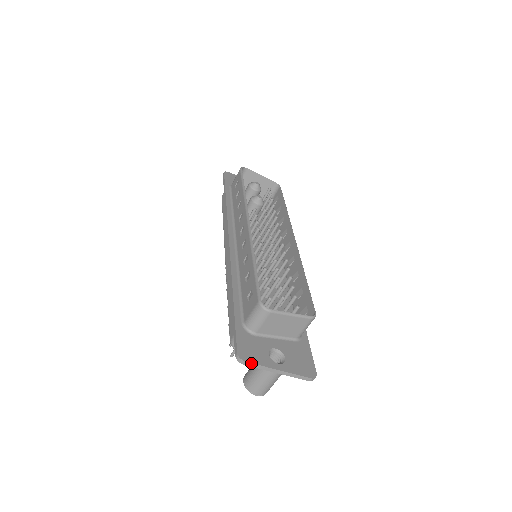
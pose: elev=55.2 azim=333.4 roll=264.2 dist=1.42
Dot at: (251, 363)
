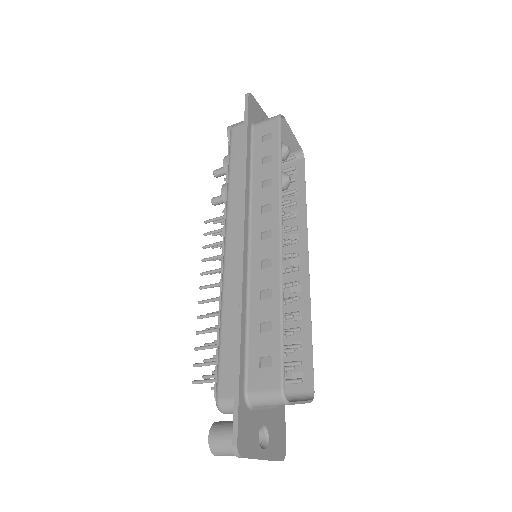
Dot at: (246, 457)
